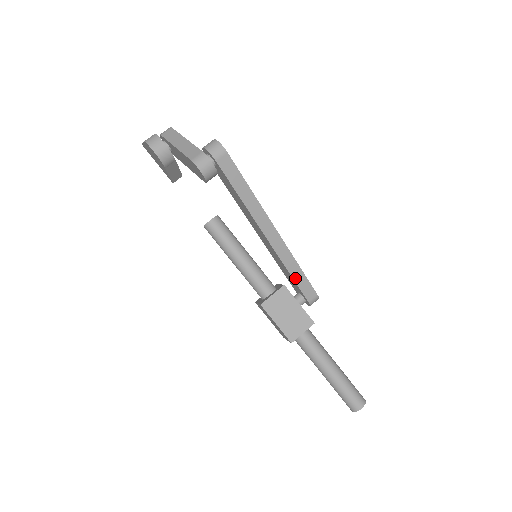
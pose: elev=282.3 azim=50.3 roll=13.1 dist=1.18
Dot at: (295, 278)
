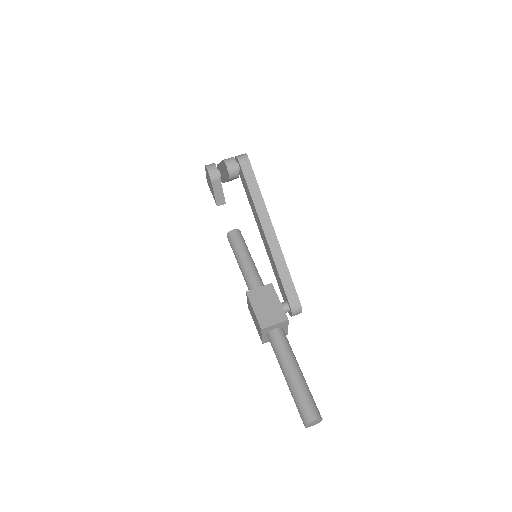
Dot at: (282, 277)
